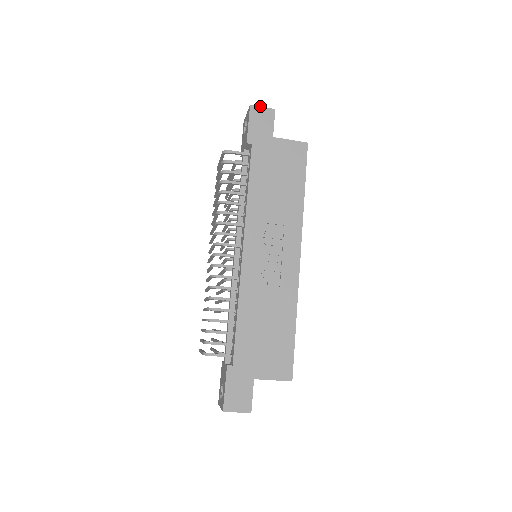
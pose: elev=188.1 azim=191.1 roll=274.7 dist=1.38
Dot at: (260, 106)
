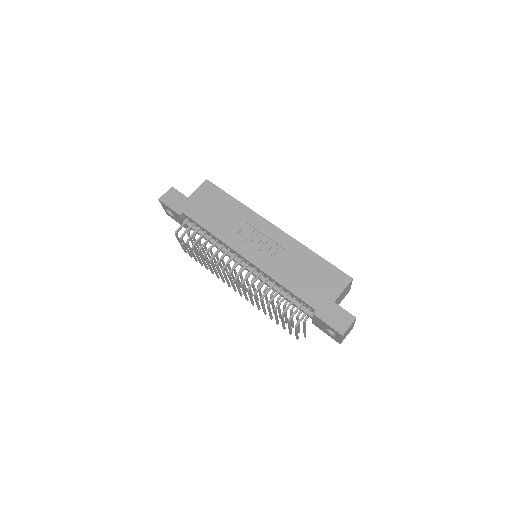
Dot at: (163, 194)
